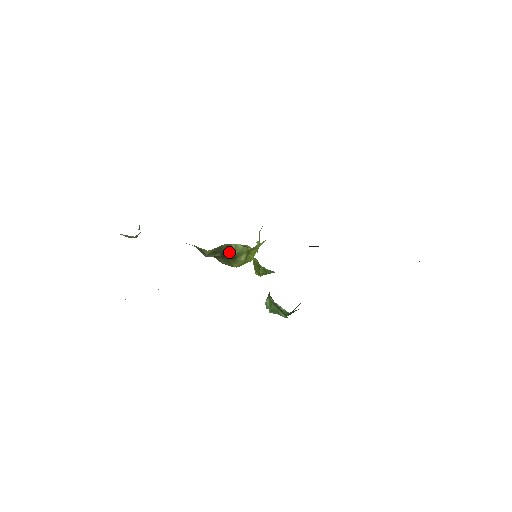
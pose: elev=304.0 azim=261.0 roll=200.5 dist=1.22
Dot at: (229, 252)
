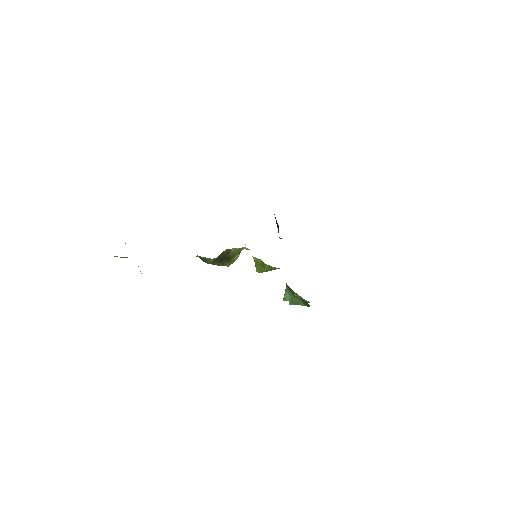
Dot at: (228, 256)
